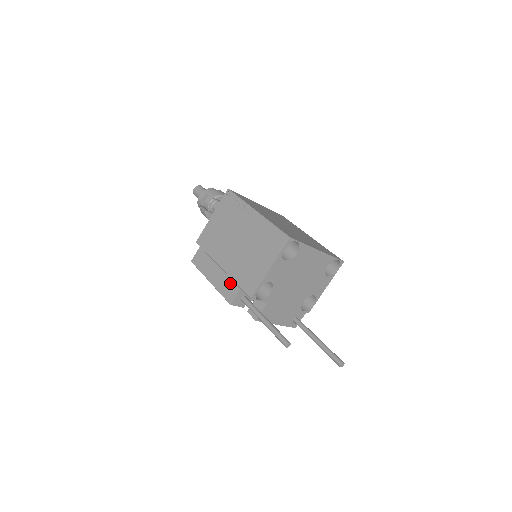
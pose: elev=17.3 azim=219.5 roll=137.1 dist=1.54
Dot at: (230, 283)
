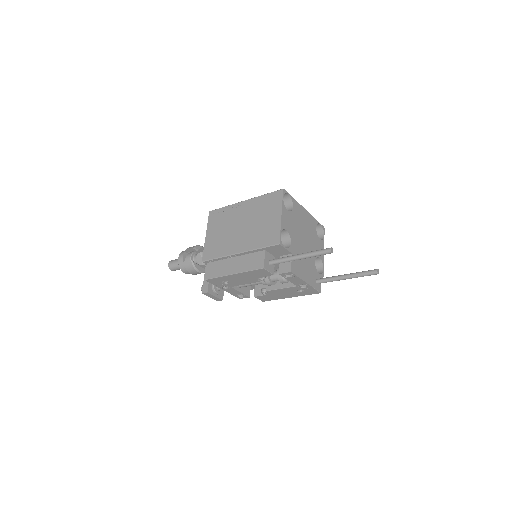
Dot at: (253, 257)
